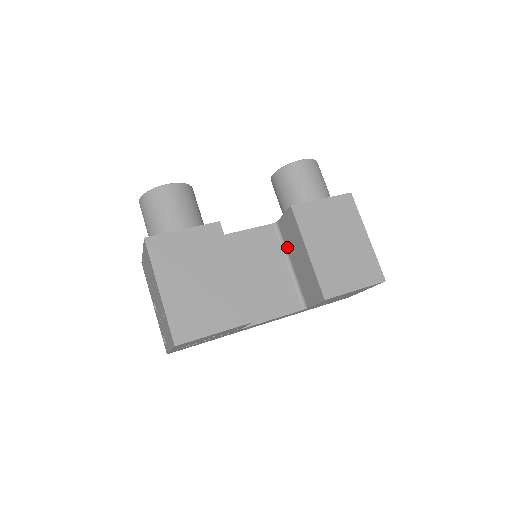
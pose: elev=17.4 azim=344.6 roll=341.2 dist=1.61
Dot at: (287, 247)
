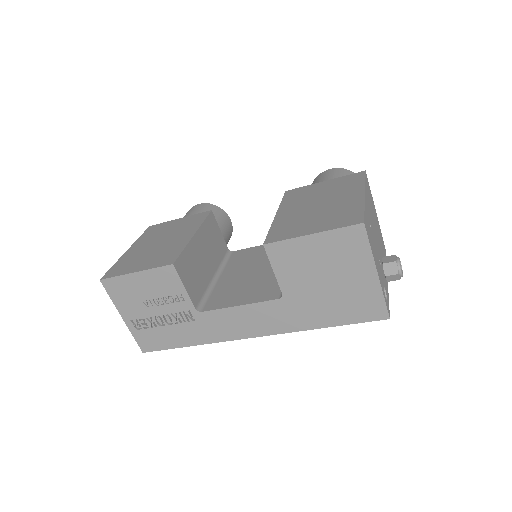
Dot at: occluded
